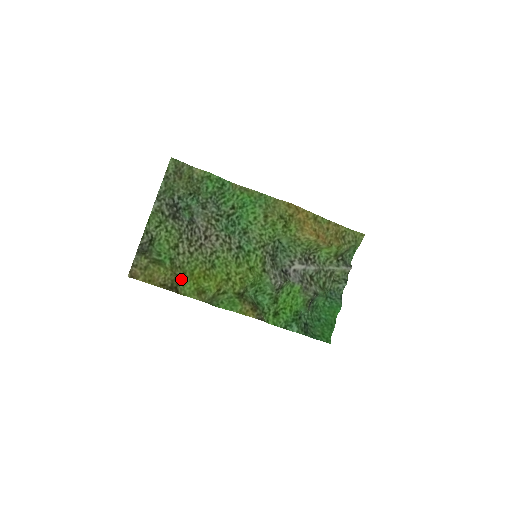
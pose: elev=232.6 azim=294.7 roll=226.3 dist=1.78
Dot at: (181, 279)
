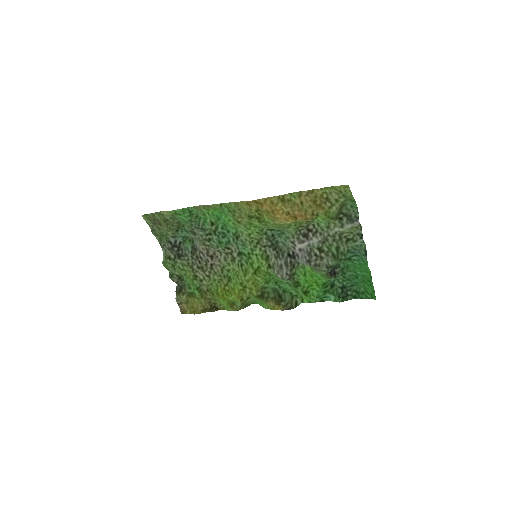
Dot at: (214, 299)
